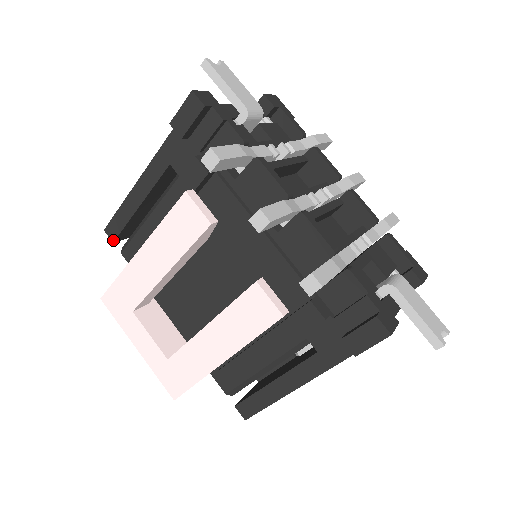
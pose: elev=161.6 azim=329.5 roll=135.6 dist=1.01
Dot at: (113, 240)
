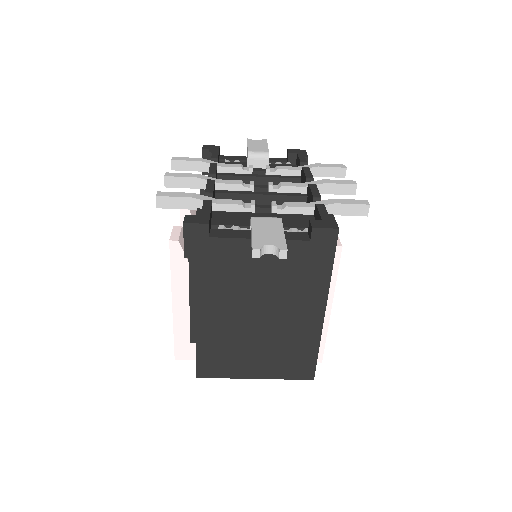
Dot at: occluded
